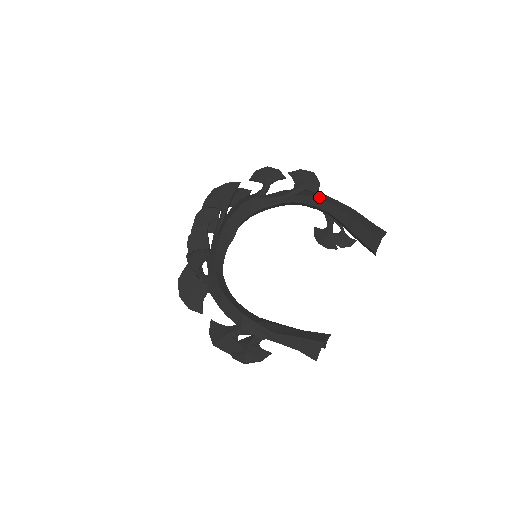
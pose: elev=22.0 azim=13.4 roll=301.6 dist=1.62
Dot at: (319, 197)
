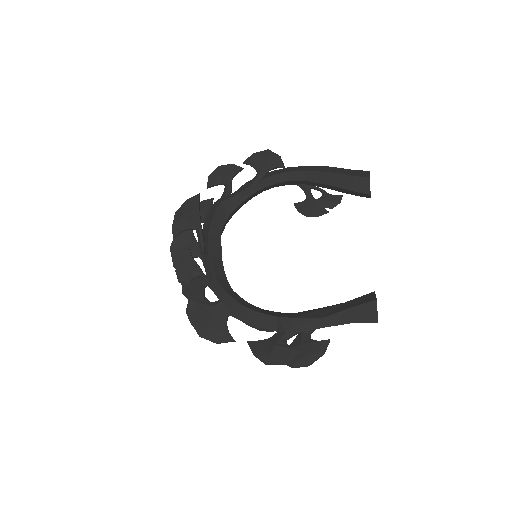
Dot at: (286, 171)
